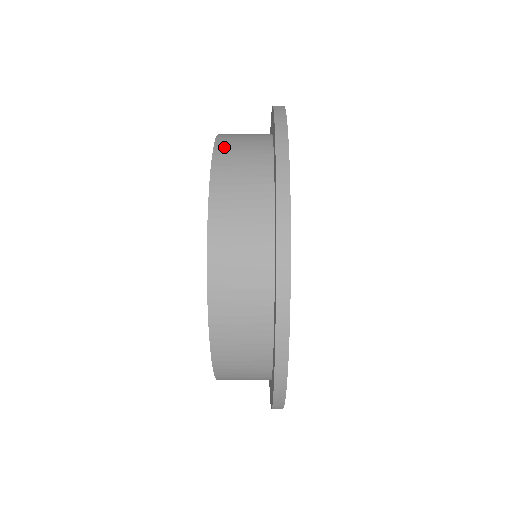
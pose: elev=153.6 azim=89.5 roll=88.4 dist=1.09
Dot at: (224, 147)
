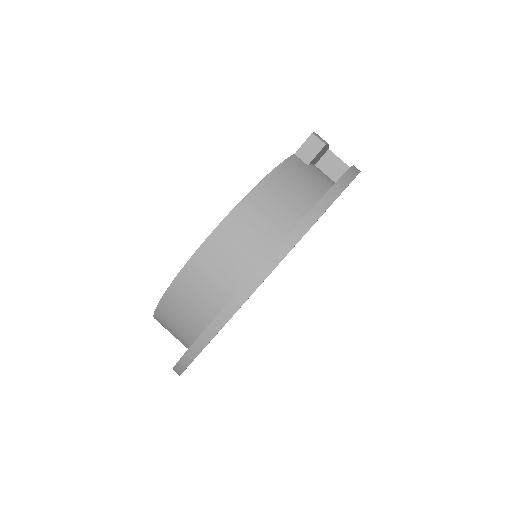
Dot at: (179, 290)
